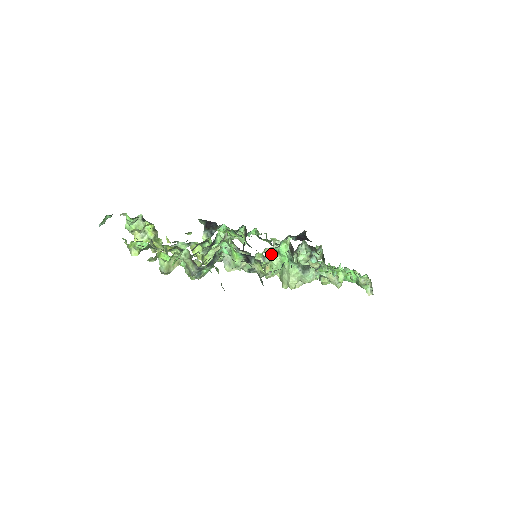
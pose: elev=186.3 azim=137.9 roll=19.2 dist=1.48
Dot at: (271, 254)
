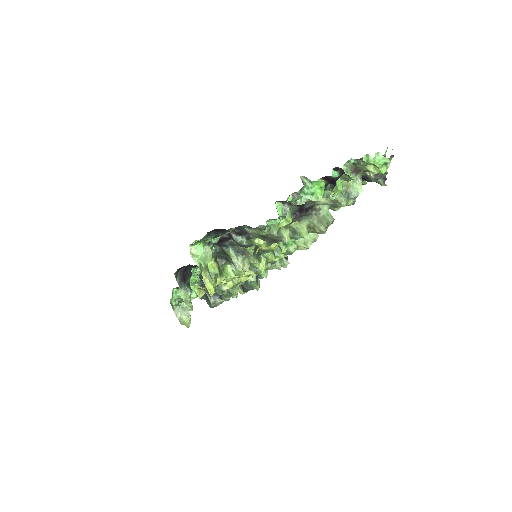
Dot at: occluded
